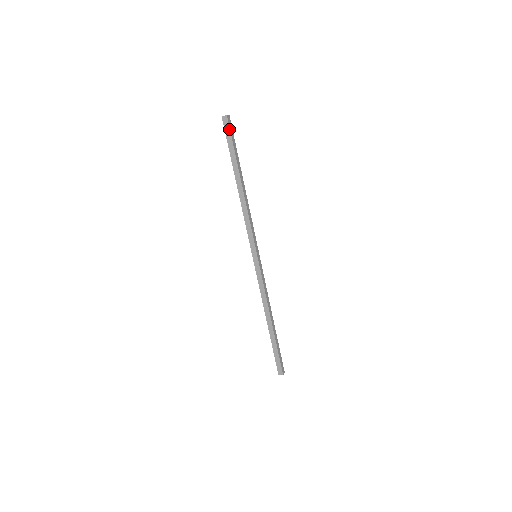
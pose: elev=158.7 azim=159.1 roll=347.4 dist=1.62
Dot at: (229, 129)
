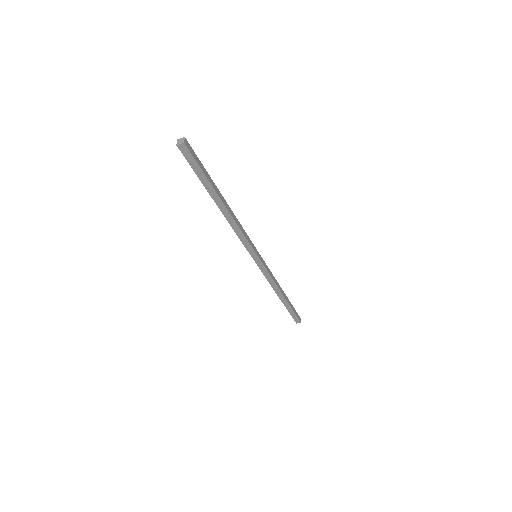
Dot at: (192, 157)
